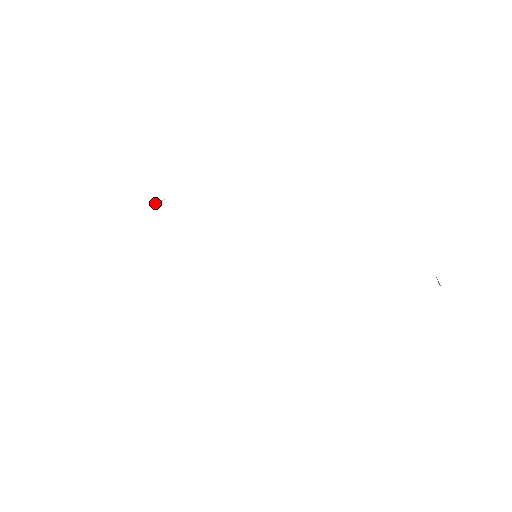
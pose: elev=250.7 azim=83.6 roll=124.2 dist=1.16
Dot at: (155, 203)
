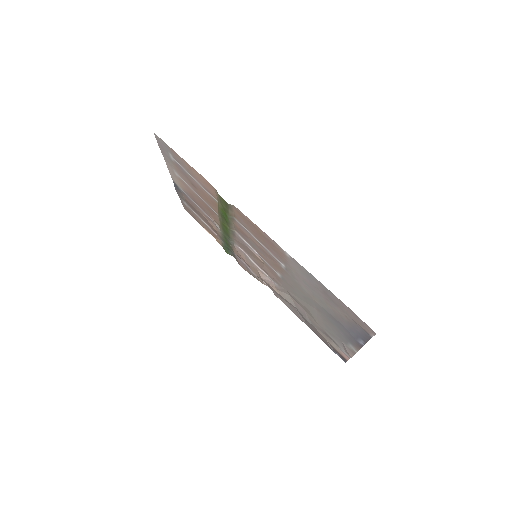
Dot at: (207, 231)
